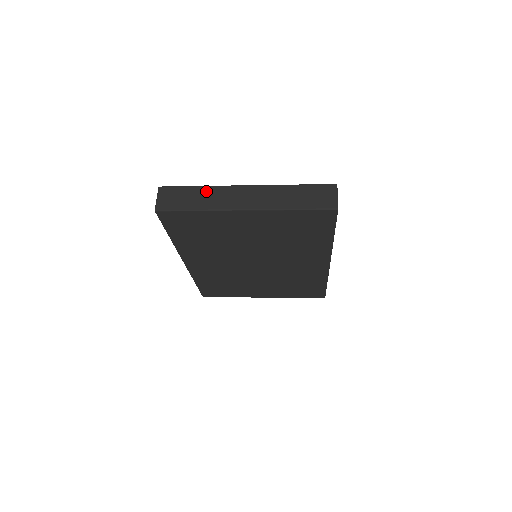
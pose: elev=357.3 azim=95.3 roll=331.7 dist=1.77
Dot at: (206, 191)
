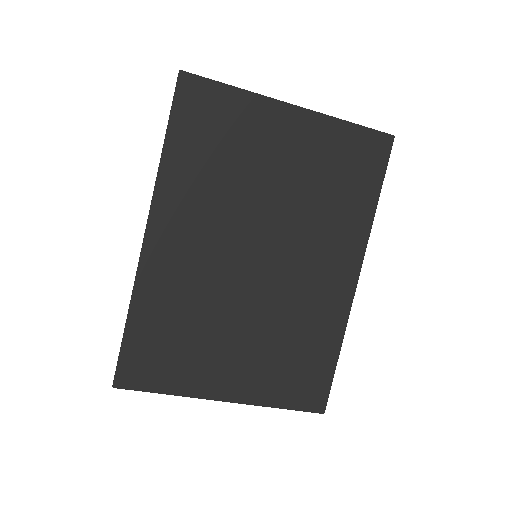
Dot at: occluded
